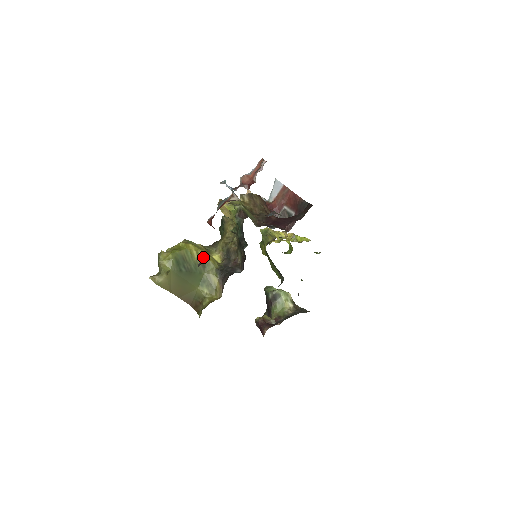
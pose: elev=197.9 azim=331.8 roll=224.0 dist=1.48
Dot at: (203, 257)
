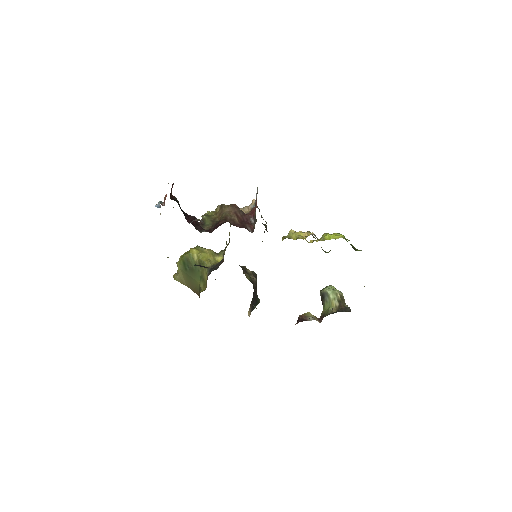
Dot at: (201, 259)
